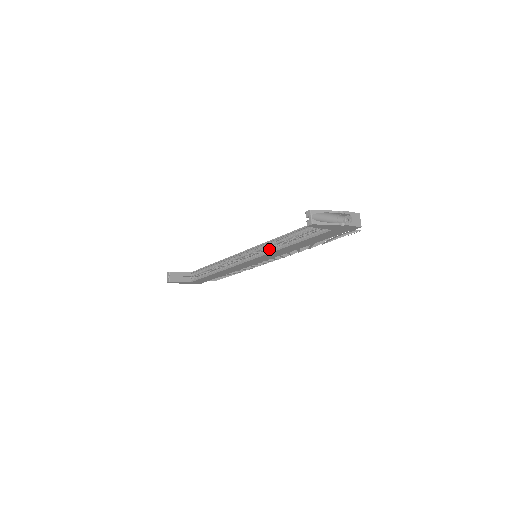
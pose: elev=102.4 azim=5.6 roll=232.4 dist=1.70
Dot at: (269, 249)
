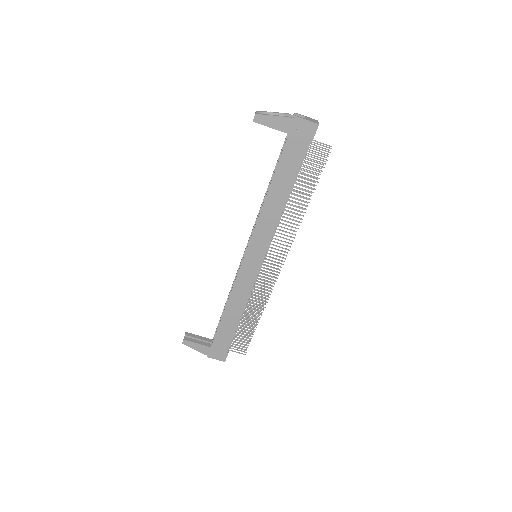
Dot at: (257, 223)
